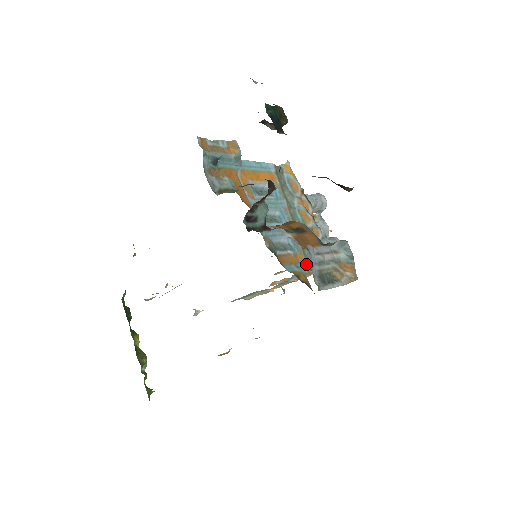
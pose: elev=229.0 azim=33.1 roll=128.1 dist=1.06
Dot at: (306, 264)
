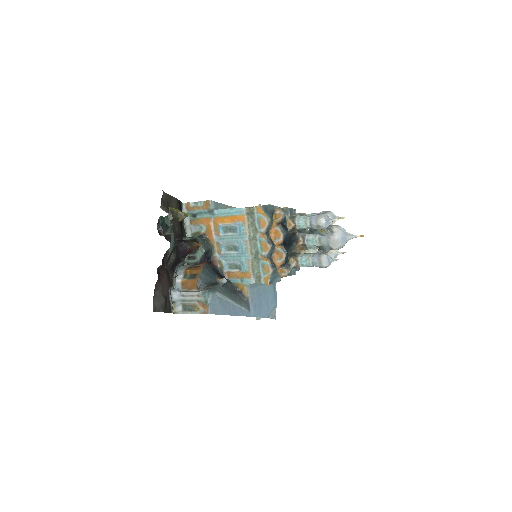
Dot at: (251, 279)
